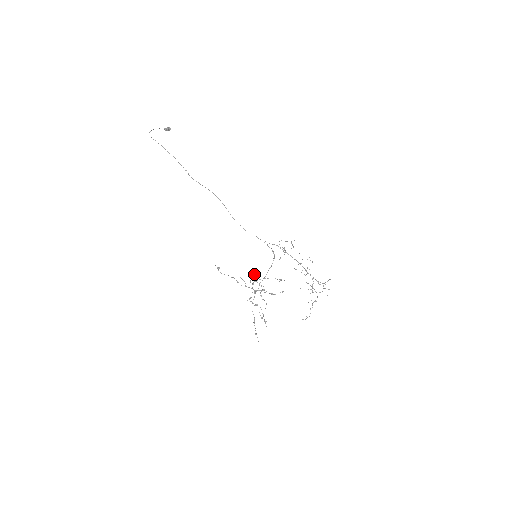
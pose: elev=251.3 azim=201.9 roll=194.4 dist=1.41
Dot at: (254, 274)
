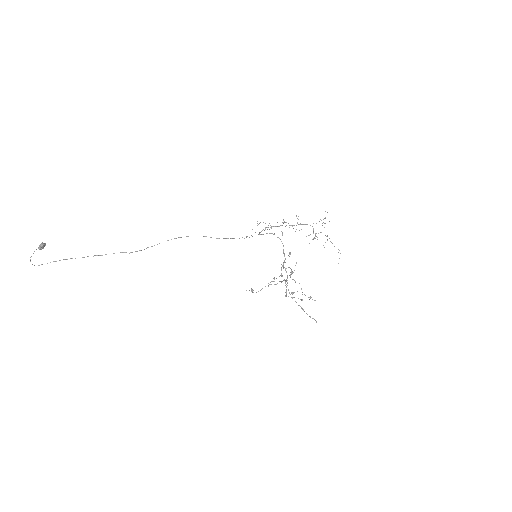
Dot at: occluded
